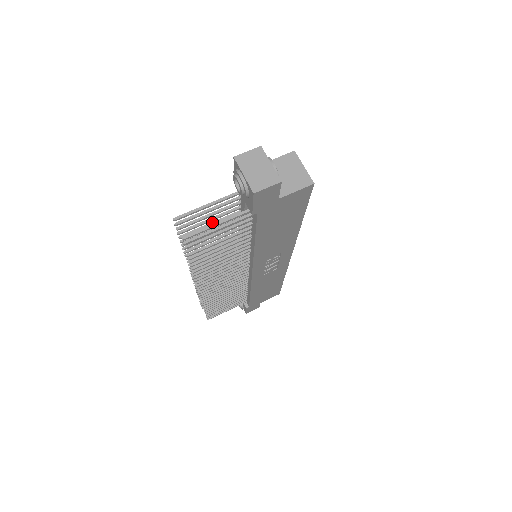
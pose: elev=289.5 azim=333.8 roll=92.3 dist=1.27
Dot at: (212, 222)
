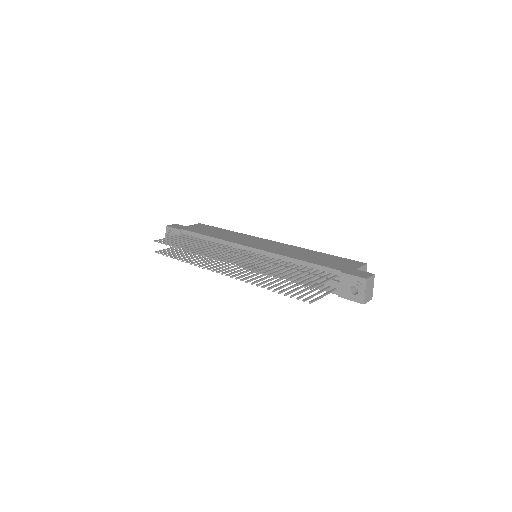
Dot at: (301, 274)
